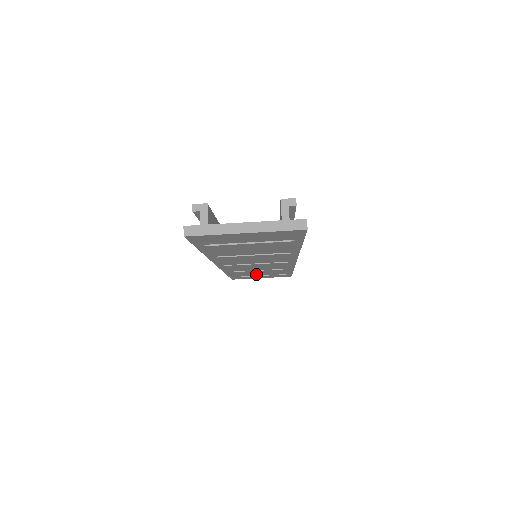
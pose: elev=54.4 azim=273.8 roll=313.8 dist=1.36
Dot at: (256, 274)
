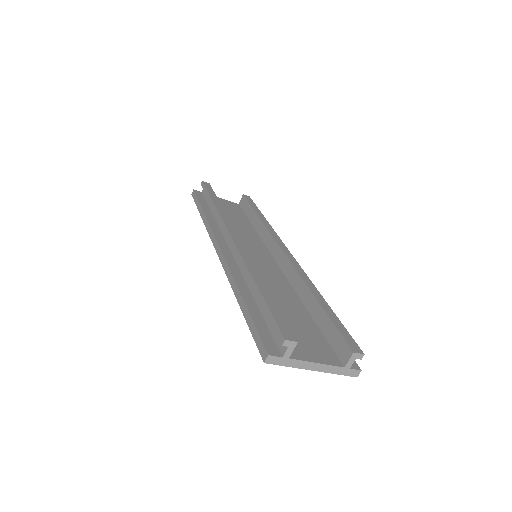
Dot at: occluded
